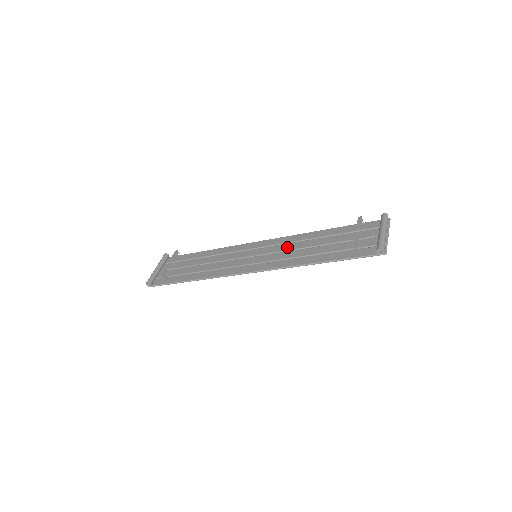
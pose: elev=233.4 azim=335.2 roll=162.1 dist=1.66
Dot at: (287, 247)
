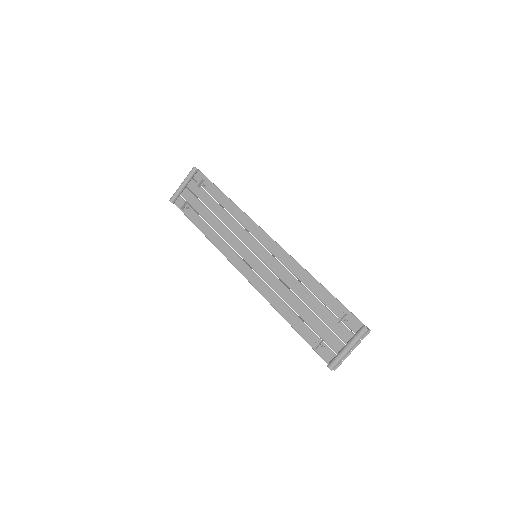
Dot at: (281, 273)
